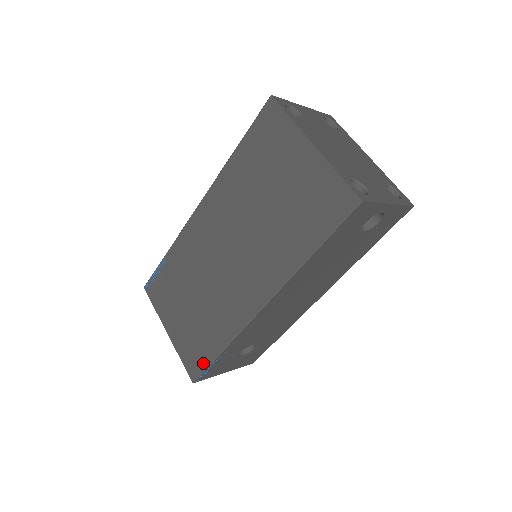
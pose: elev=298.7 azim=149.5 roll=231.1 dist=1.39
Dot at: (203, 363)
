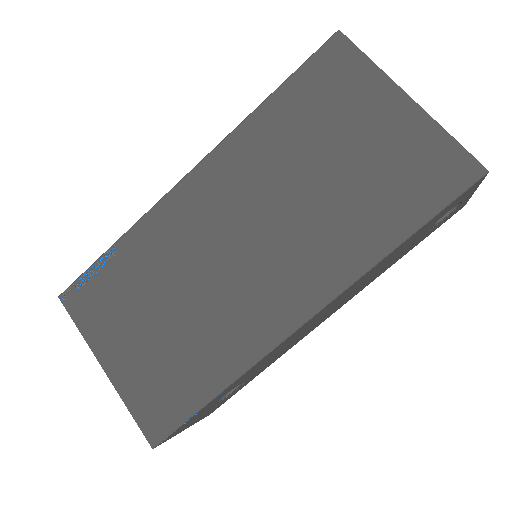
Dot at: (179, 414)
